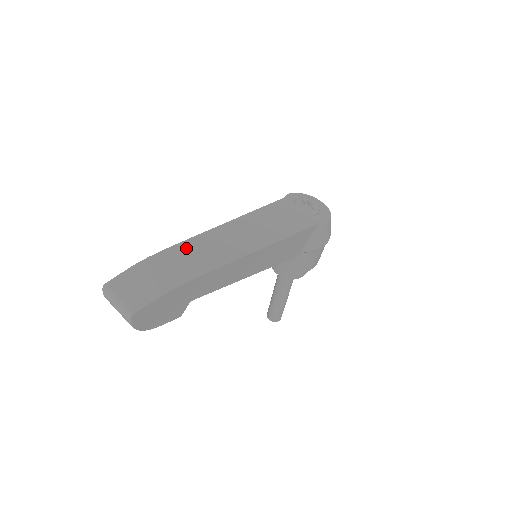
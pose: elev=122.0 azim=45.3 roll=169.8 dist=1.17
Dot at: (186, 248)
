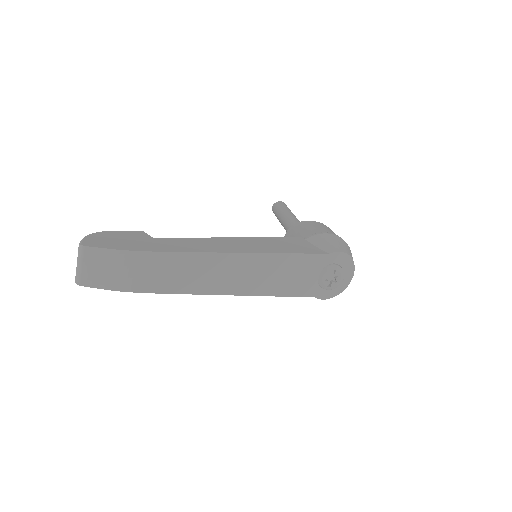
Dot at: (177, 261)
